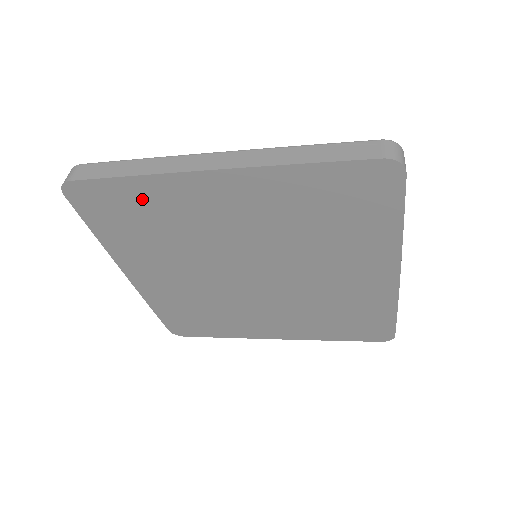
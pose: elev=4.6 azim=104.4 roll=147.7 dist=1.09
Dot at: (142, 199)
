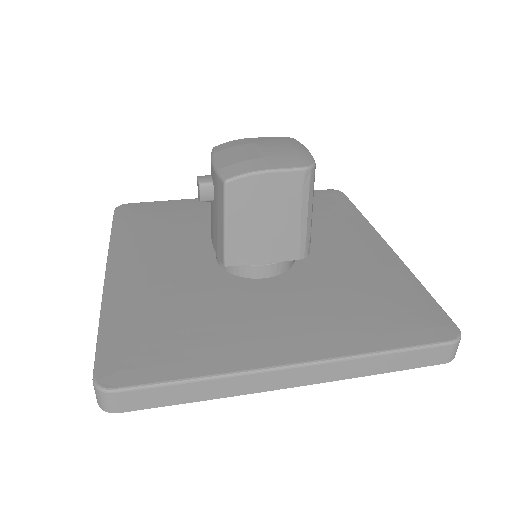
Dot at: occluded
